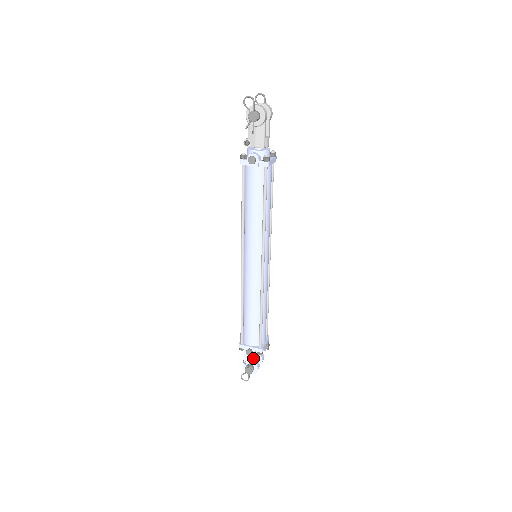
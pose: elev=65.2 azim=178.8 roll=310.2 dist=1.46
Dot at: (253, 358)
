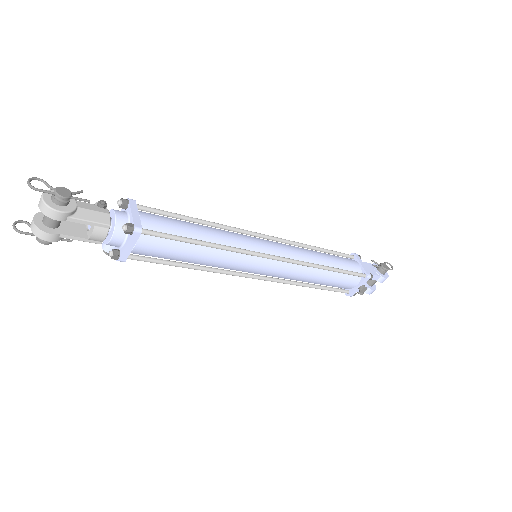
Dot at: occluded
